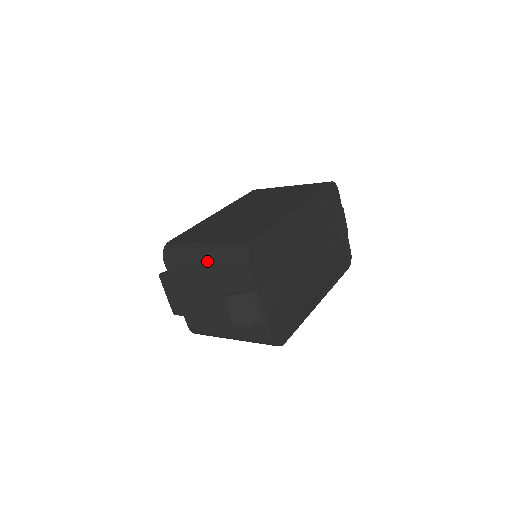
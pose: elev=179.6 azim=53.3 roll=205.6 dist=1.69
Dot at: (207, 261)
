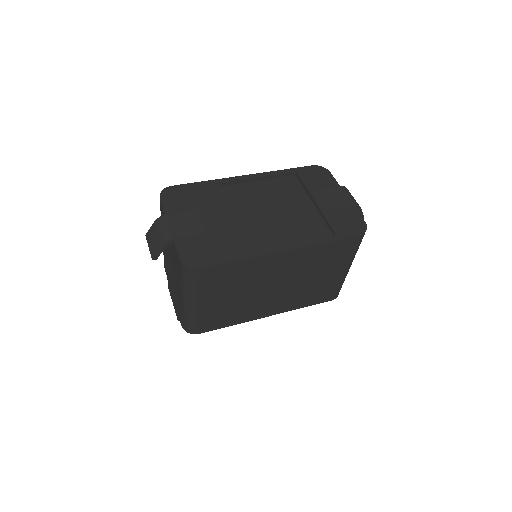
Dot at: occluded
